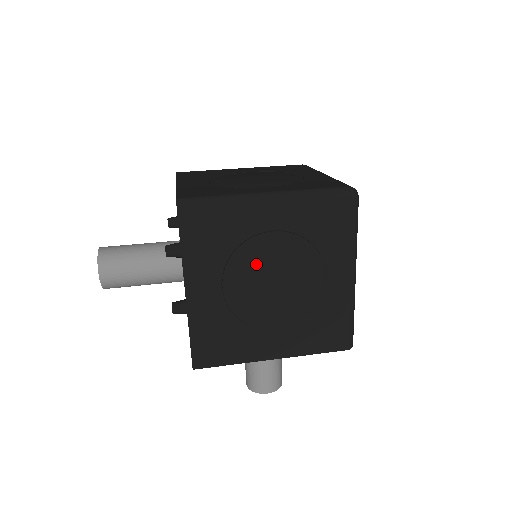
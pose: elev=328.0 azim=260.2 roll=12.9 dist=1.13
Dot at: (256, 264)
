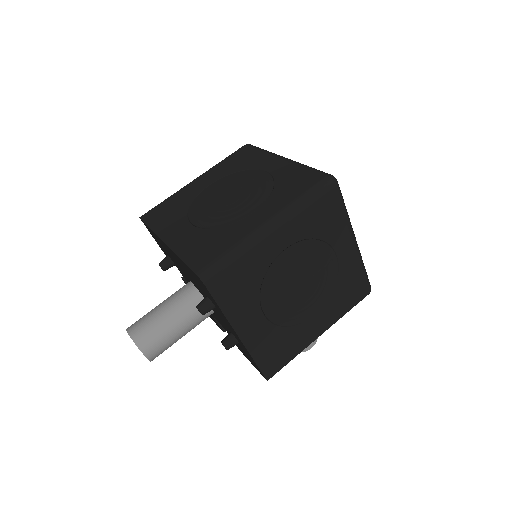
Dot at: (282, 282)
